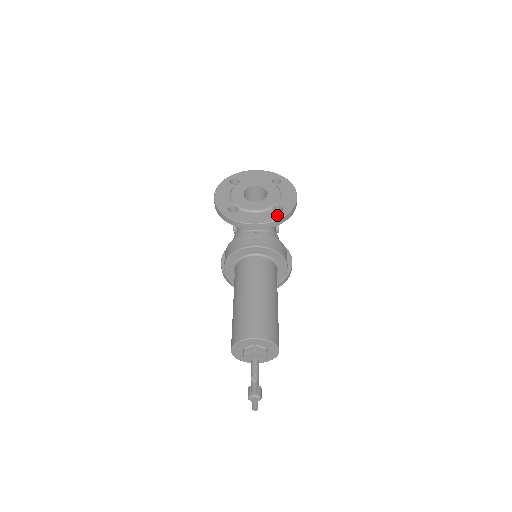
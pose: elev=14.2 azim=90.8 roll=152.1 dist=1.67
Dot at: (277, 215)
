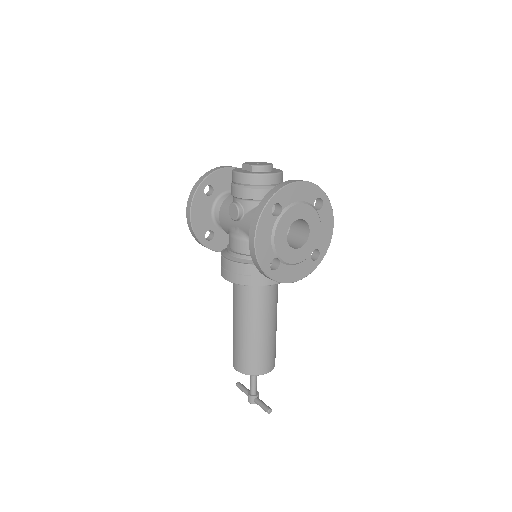
Dot at: (314, 264)
